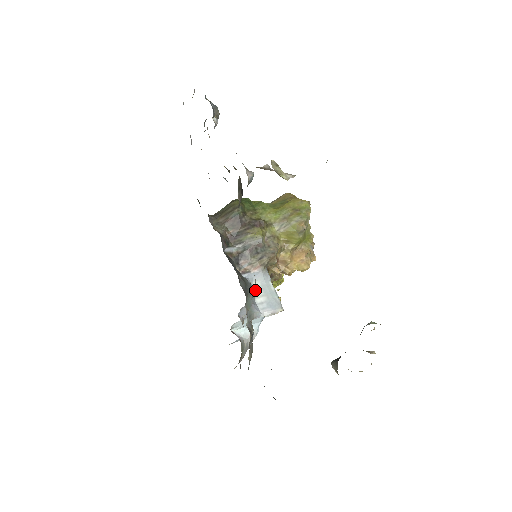
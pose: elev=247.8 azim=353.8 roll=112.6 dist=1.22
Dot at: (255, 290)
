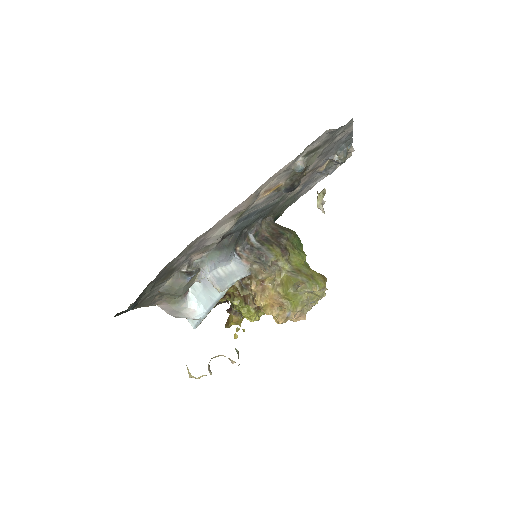
Dot at: (222, 233)
